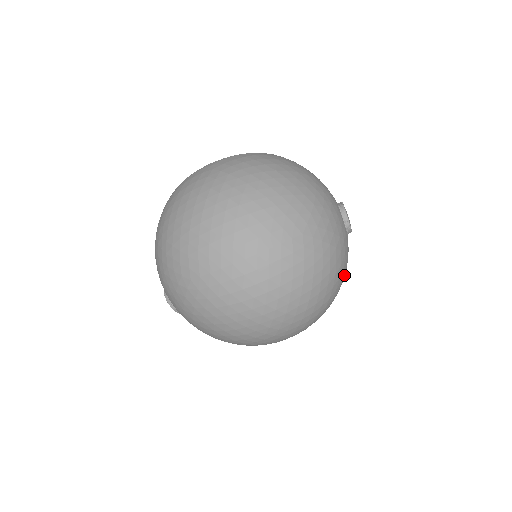
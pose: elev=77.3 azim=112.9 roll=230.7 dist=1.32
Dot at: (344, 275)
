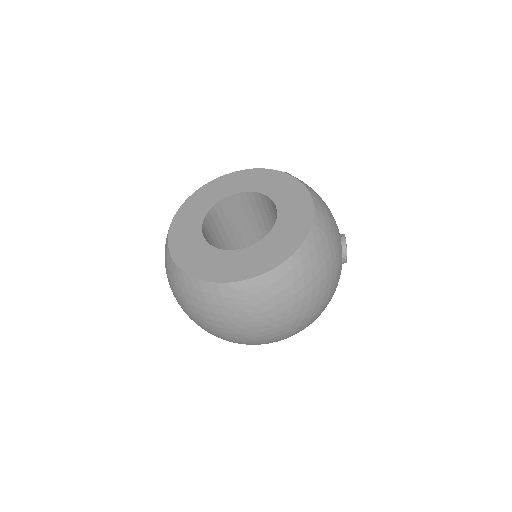
Dot at: occluded
